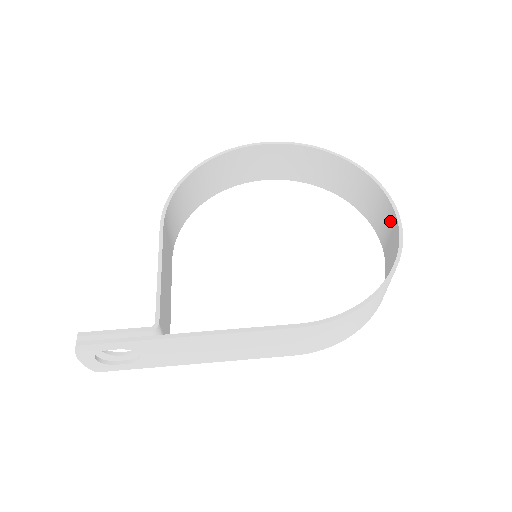
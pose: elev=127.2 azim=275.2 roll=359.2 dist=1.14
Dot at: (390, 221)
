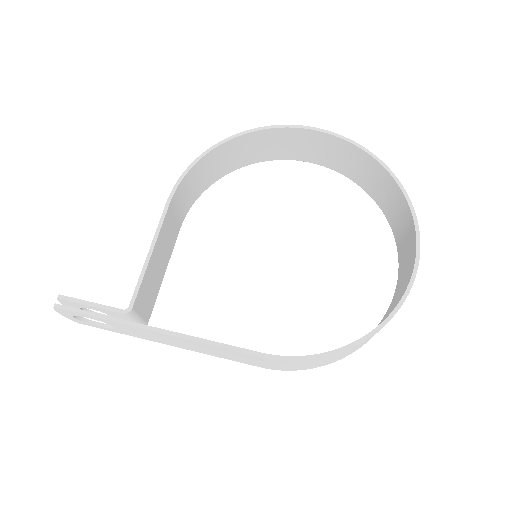
Dot at: (410, 261)
